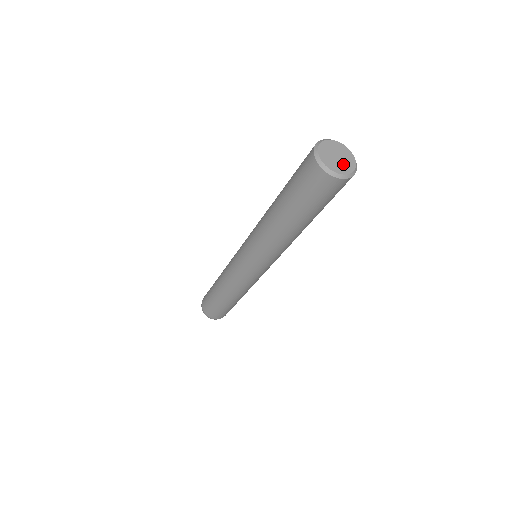
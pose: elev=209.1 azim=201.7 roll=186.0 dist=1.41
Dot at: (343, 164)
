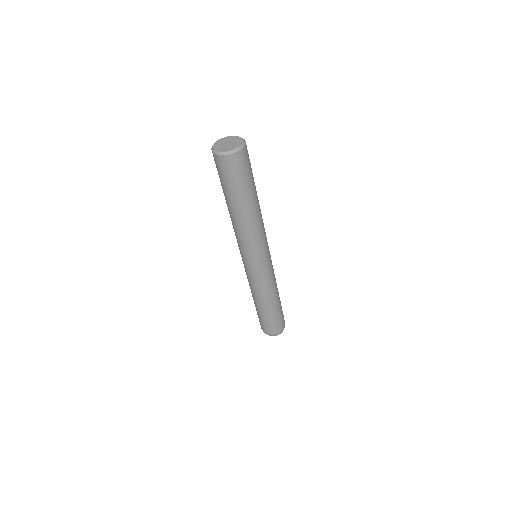
Dot at: (232, 146)
